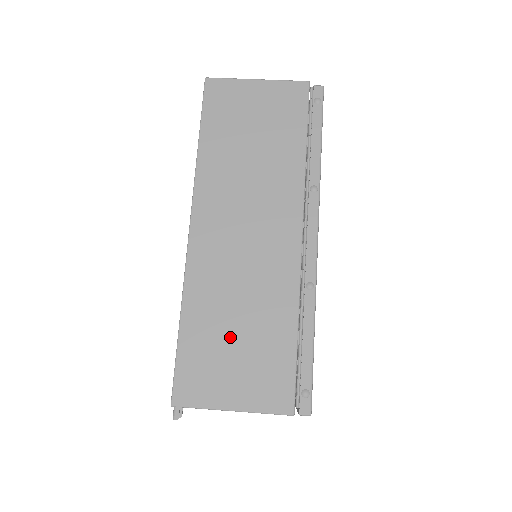
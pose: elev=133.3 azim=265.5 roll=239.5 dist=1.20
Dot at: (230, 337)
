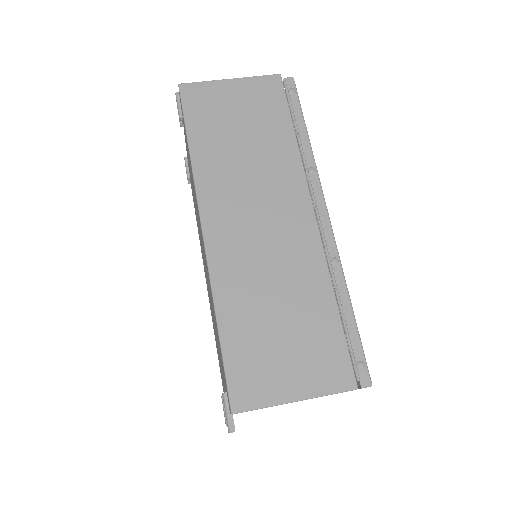
Dot at: (273, 328)
